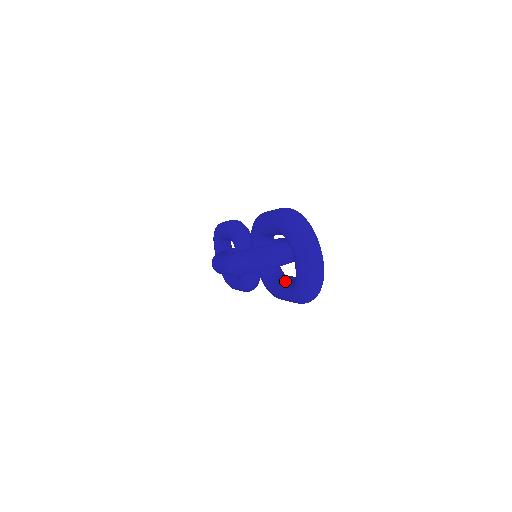
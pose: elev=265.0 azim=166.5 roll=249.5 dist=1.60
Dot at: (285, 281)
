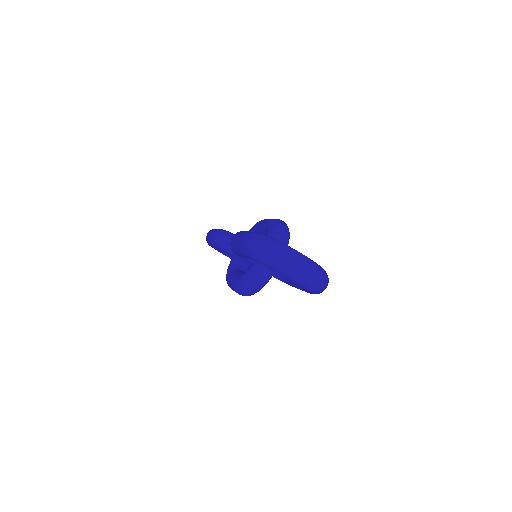
Dot at: occluded
